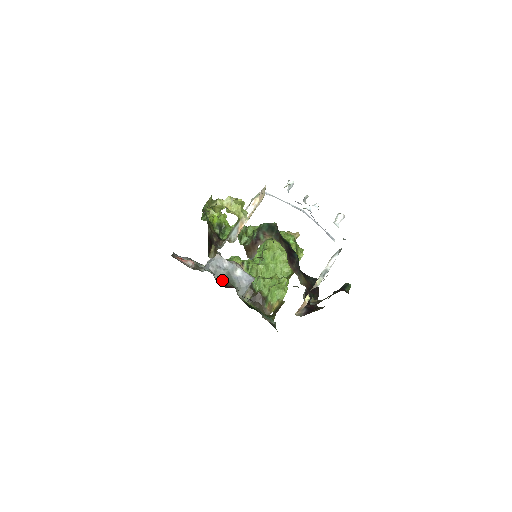
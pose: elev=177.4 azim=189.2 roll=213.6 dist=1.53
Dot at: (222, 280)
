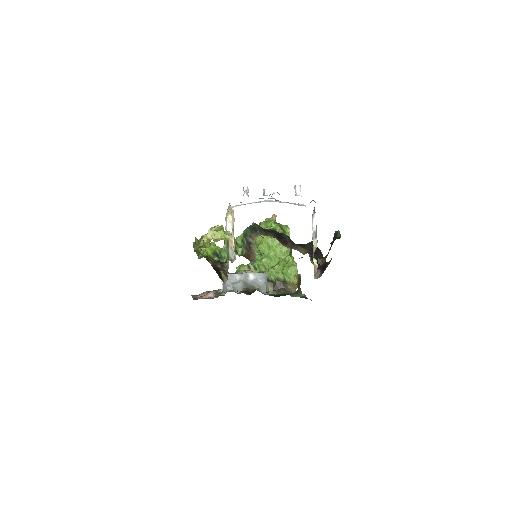
Dot at: occluded
